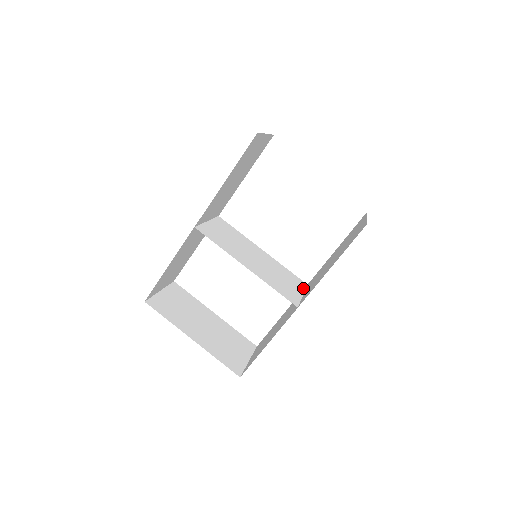
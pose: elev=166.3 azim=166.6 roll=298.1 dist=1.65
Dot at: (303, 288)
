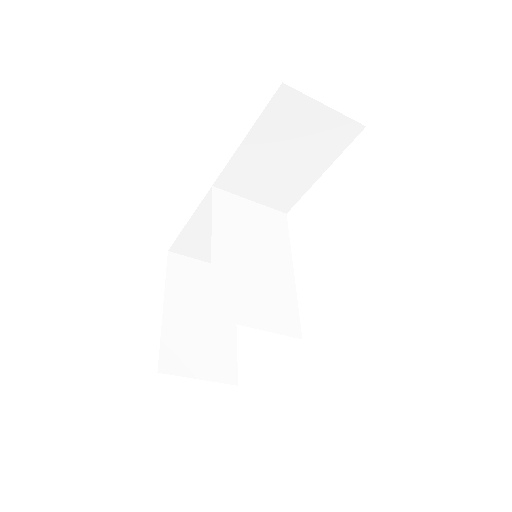
Dot at: (280, 331)
